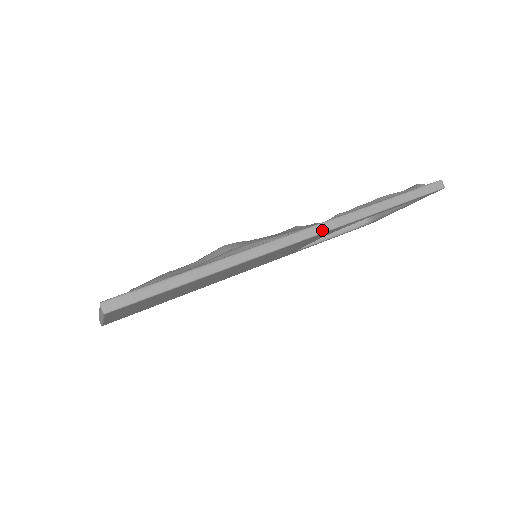
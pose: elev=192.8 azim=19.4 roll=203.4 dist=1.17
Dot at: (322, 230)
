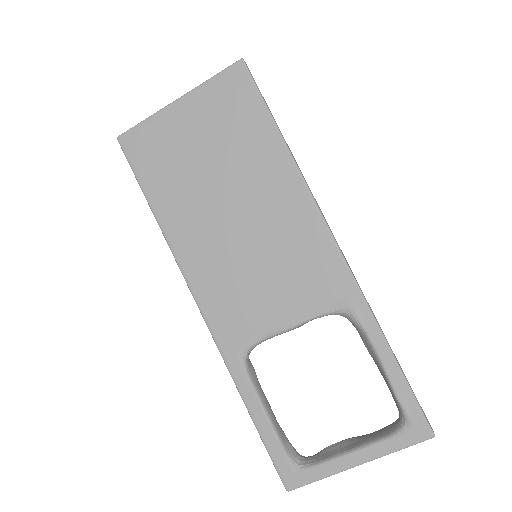
Dot at: (347, 263)
